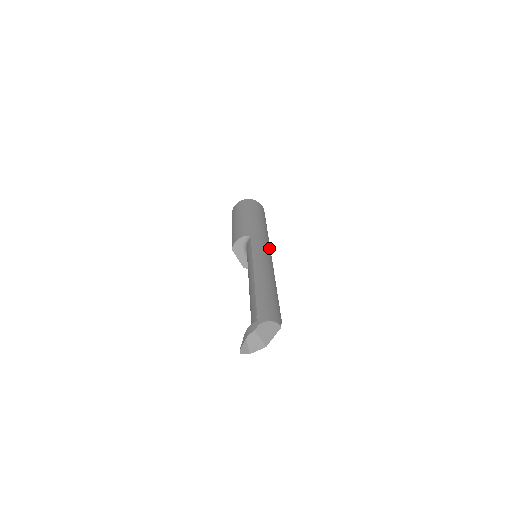
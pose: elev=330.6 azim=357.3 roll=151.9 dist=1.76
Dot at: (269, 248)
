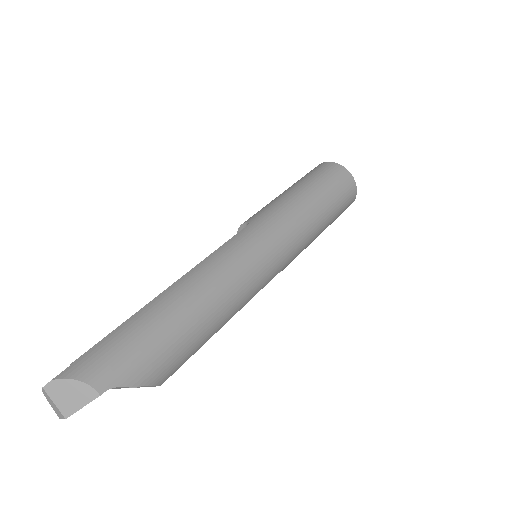
Dot at: (272, 246)
